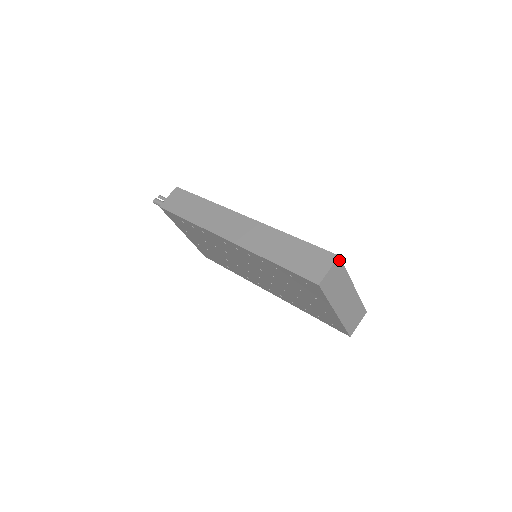
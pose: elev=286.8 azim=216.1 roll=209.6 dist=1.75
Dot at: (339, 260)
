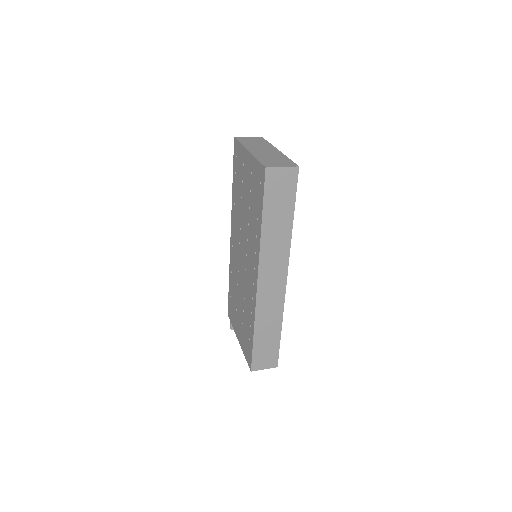
Dot at: (262, 138)
